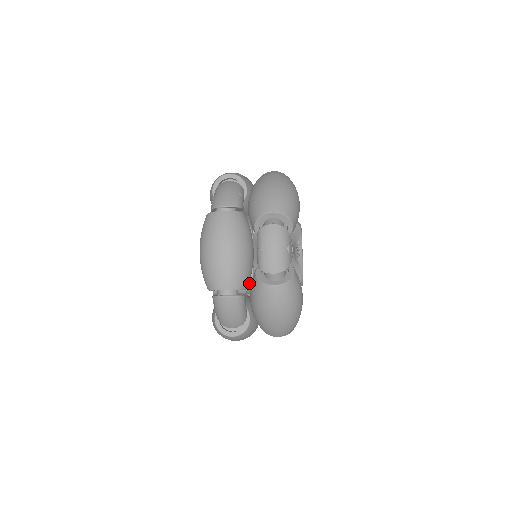
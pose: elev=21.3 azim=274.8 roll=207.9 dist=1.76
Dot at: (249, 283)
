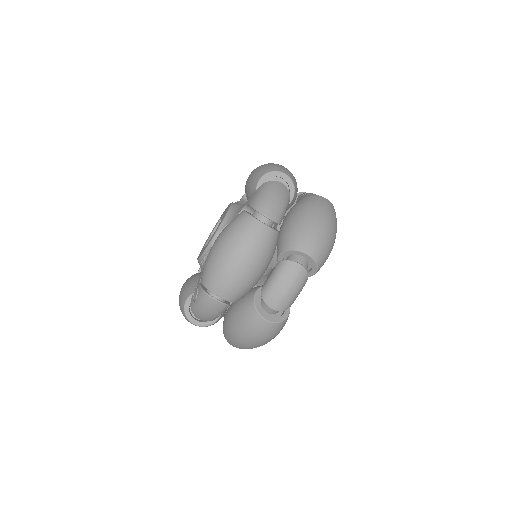
Dot at: (276, 225)
